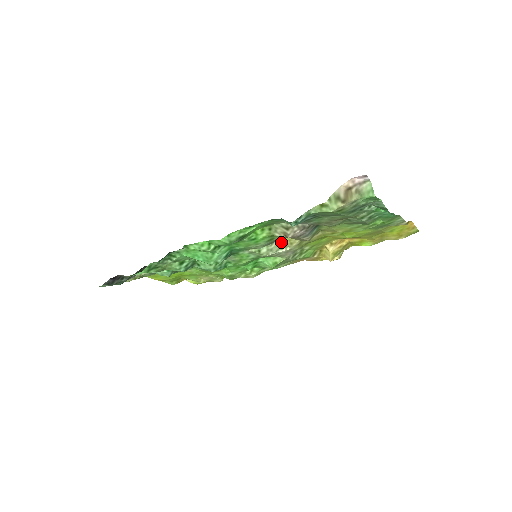
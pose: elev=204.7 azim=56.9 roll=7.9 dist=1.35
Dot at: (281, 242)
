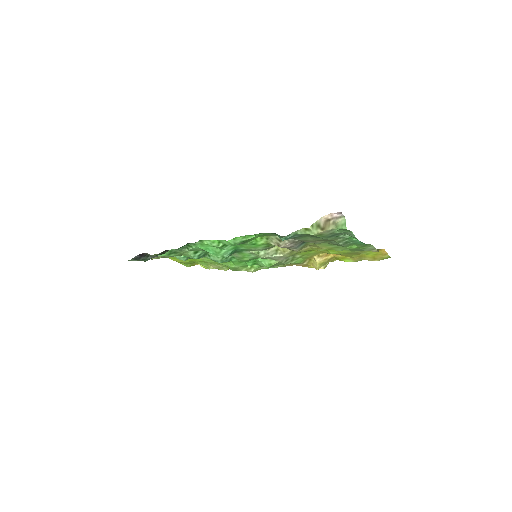
Dot at: (276, 249)
